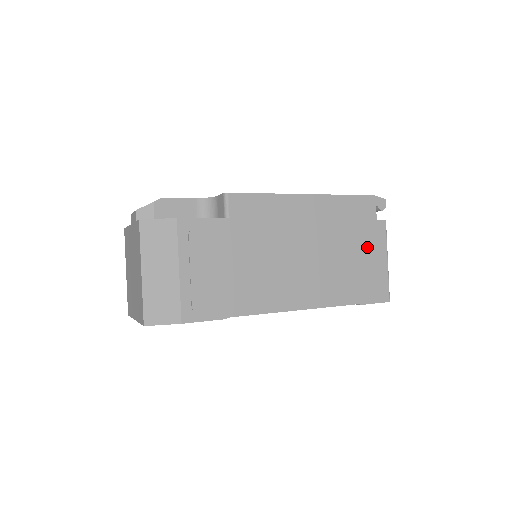
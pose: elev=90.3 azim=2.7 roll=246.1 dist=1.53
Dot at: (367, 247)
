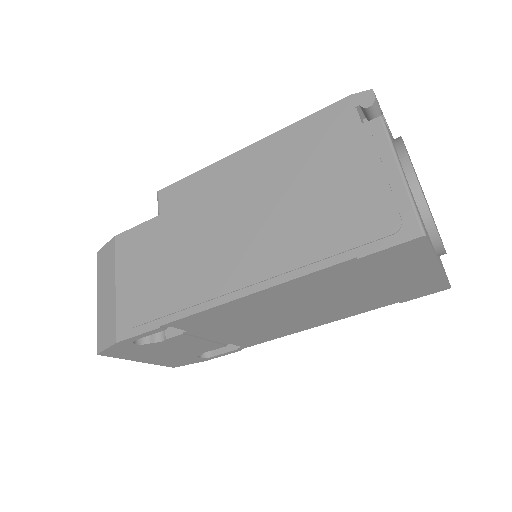
Dot at: (351, 168)
